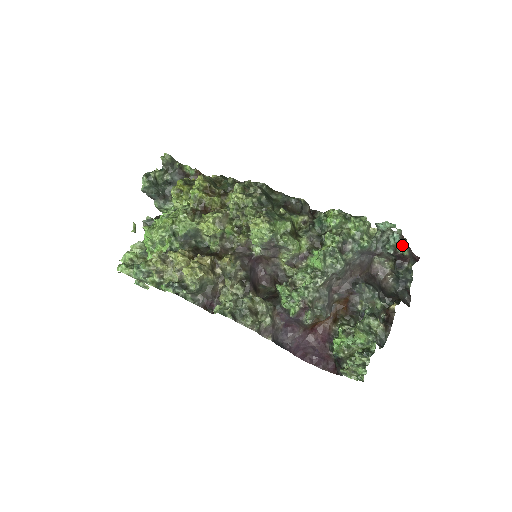
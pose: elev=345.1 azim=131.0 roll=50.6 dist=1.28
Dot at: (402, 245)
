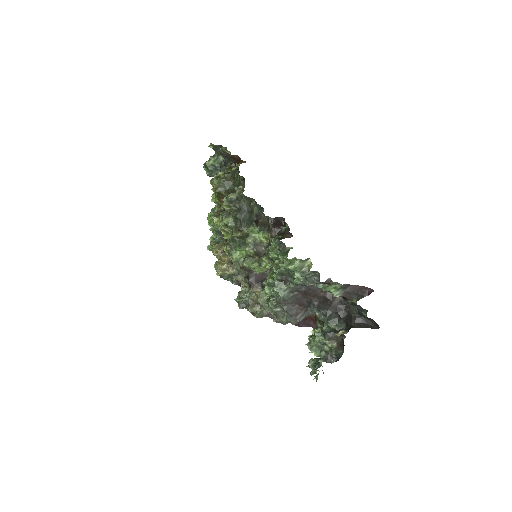
Dot at: (326, 290)
